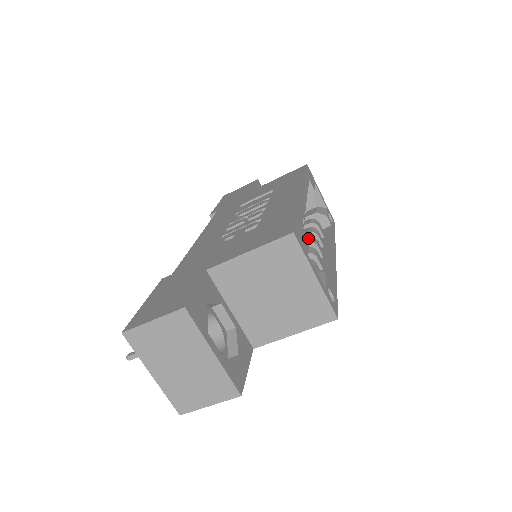
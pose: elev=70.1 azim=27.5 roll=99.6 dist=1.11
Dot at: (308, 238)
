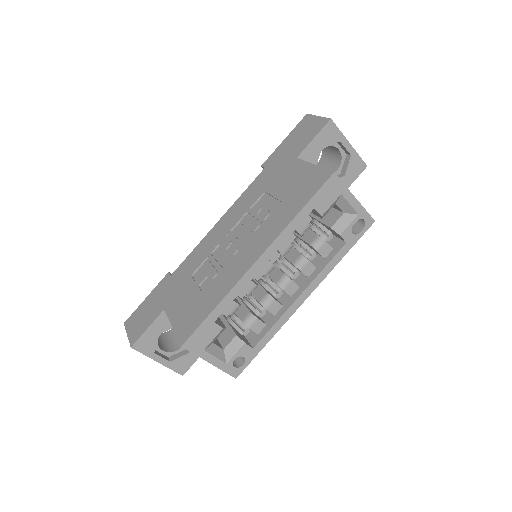
Dot at: (222, 327)
